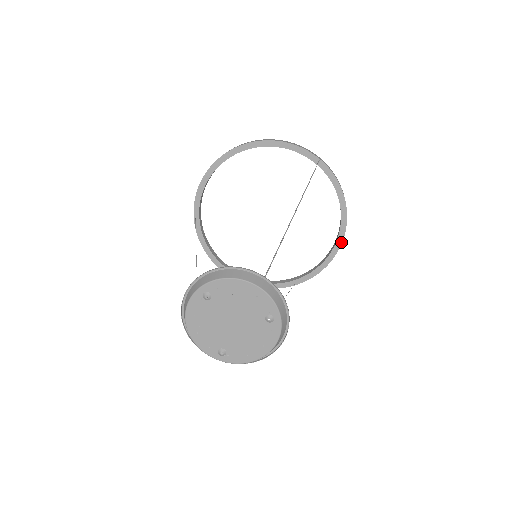
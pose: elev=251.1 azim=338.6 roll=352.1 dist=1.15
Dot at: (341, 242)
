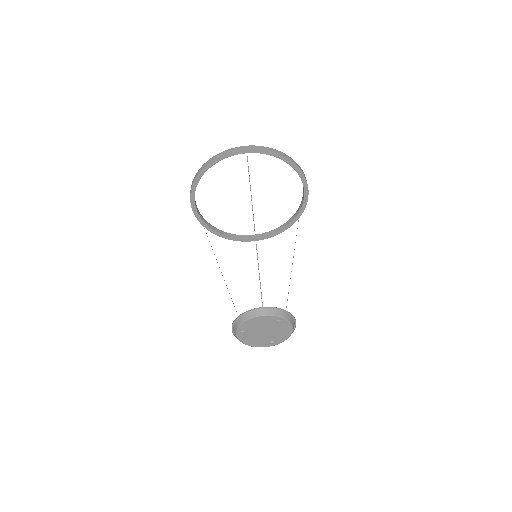
Dot at: (304, 177)
